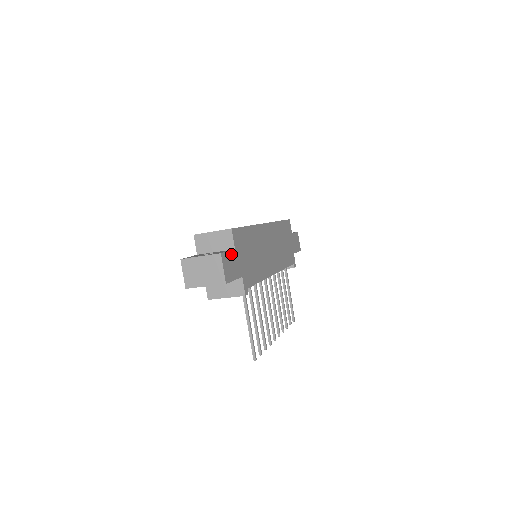
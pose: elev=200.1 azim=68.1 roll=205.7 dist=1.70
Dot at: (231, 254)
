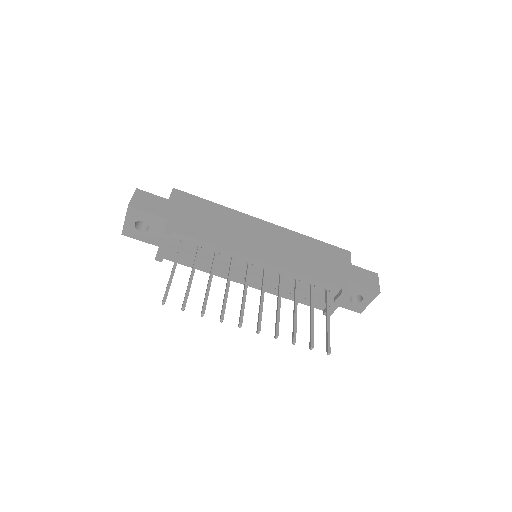
Dot at: (157, 198)
